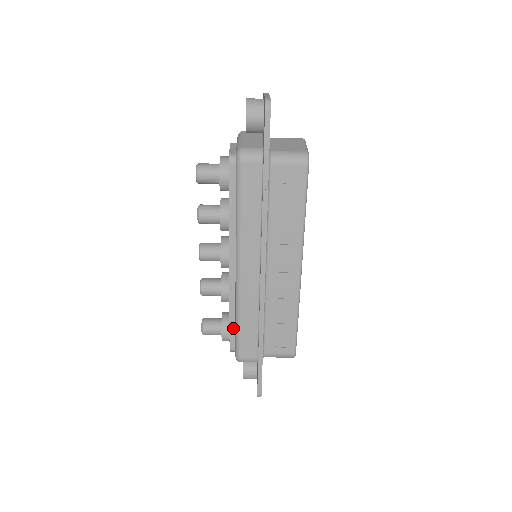
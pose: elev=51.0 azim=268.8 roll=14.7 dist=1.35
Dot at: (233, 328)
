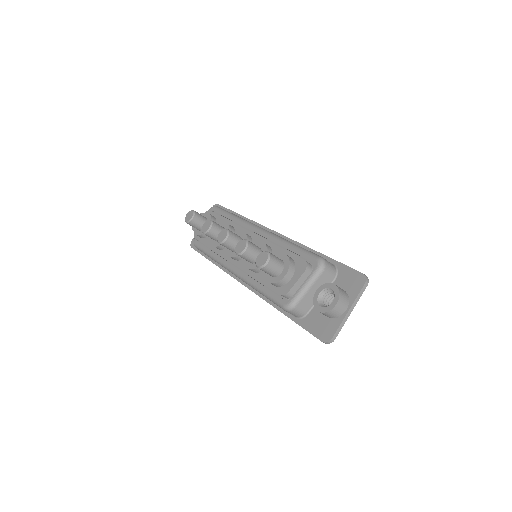
Dot at: occluded
